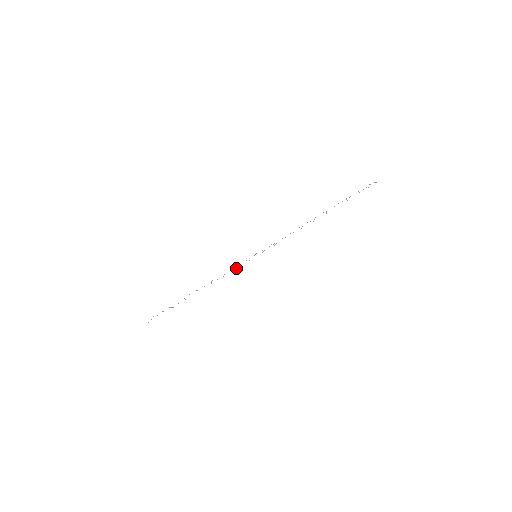
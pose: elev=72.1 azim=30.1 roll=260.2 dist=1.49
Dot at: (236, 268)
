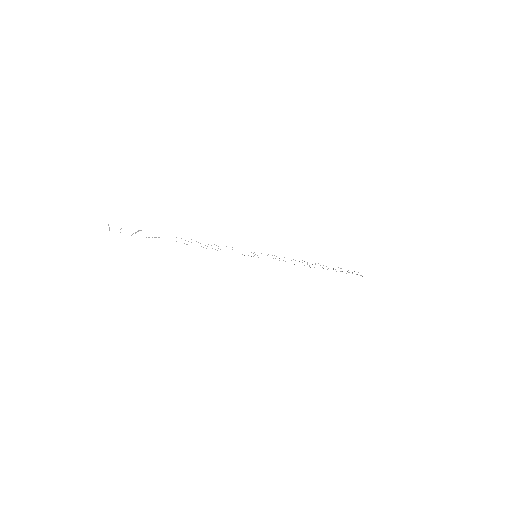
Dot at: occluded
